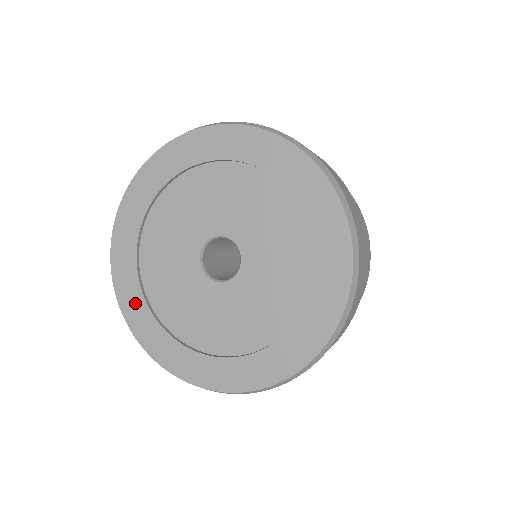
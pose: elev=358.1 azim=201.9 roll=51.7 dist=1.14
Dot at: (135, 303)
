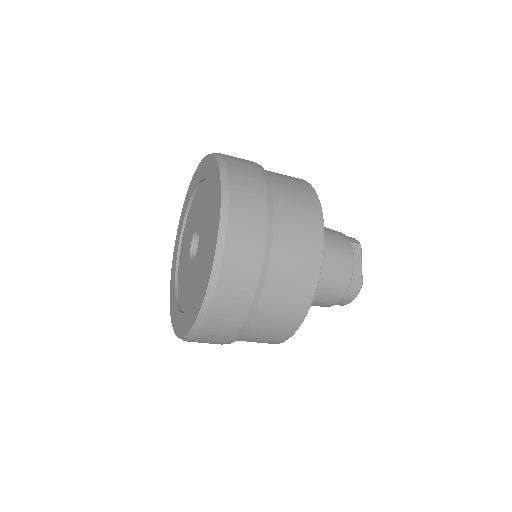
Dot at: (178, 236)
